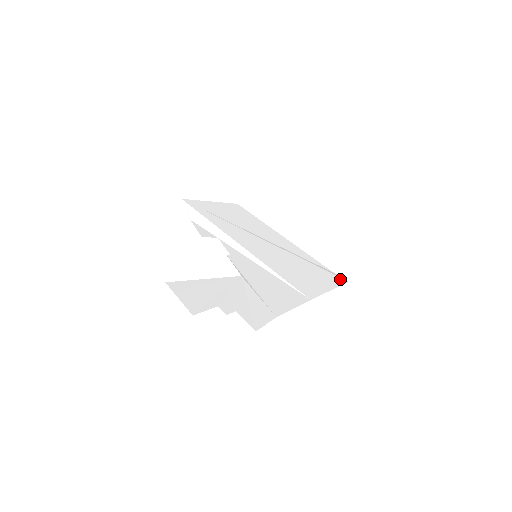
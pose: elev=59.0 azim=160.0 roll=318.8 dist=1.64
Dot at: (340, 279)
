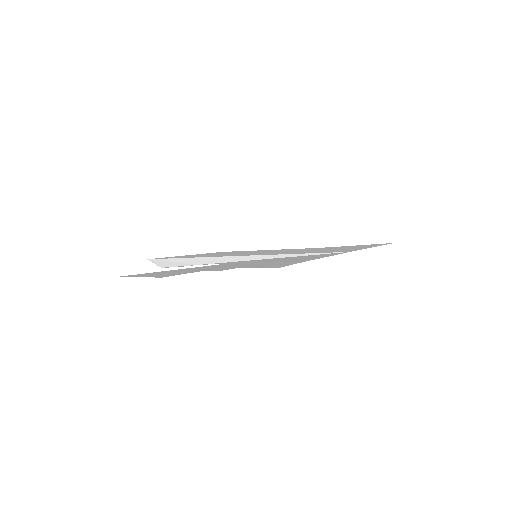
Dot at: occluded
